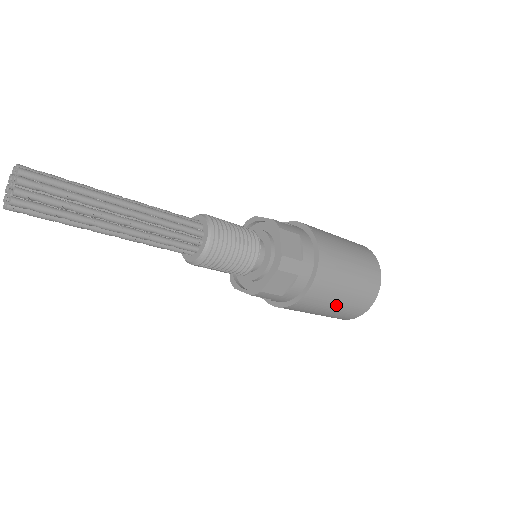
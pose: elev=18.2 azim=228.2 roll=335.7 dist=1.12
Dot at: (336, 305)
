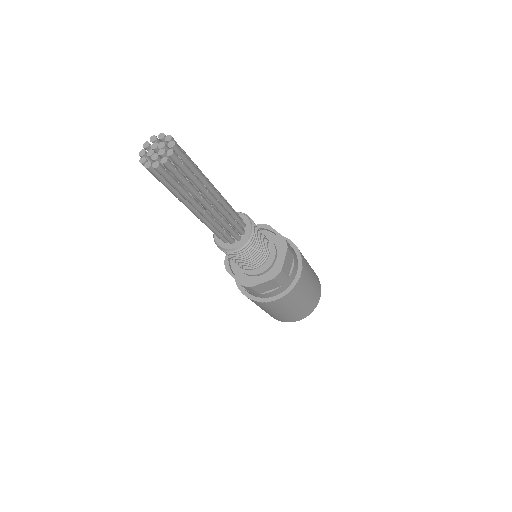
Dot at: (284, 312)
